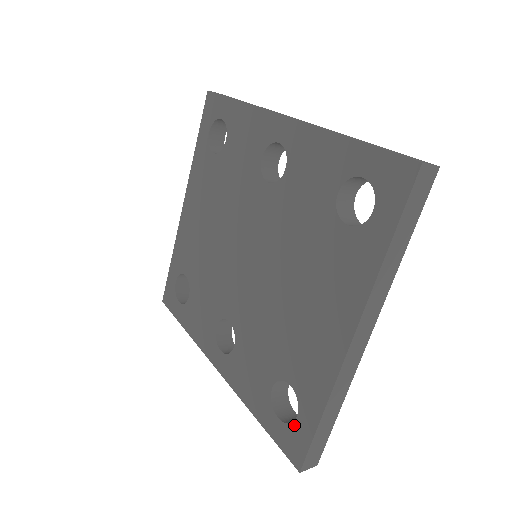
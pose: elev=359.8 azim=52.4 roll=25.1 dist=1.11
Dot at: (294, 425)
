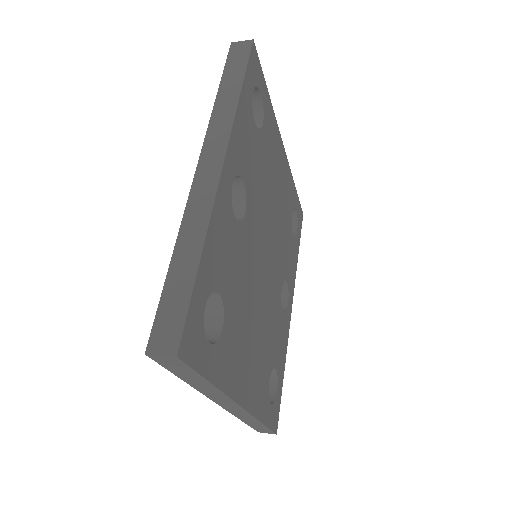
Dot at: occluded
